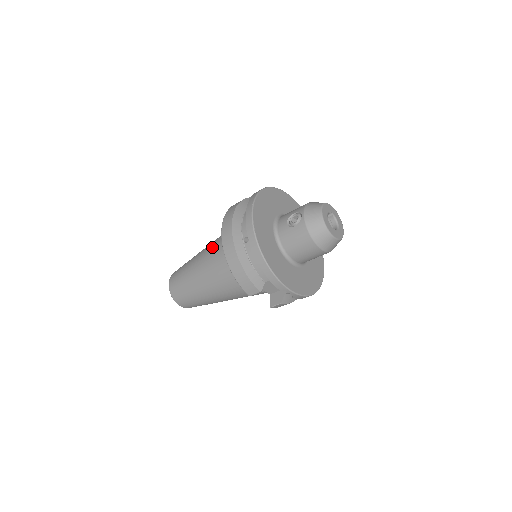
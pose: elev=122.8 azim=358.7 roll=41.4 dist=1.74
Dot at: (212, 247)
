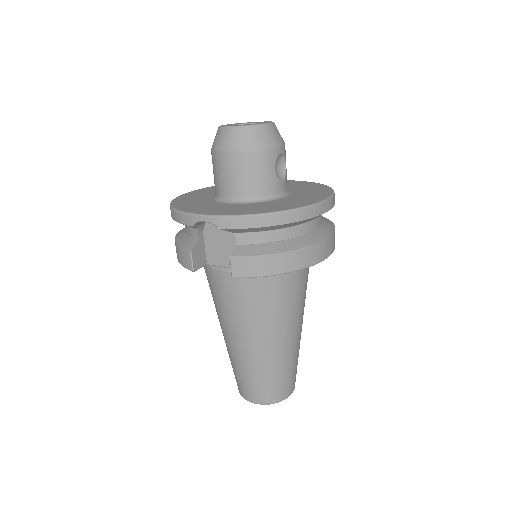
Dot at: occluded
